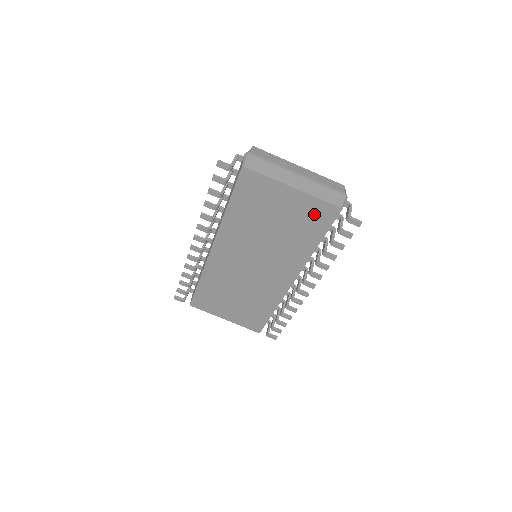
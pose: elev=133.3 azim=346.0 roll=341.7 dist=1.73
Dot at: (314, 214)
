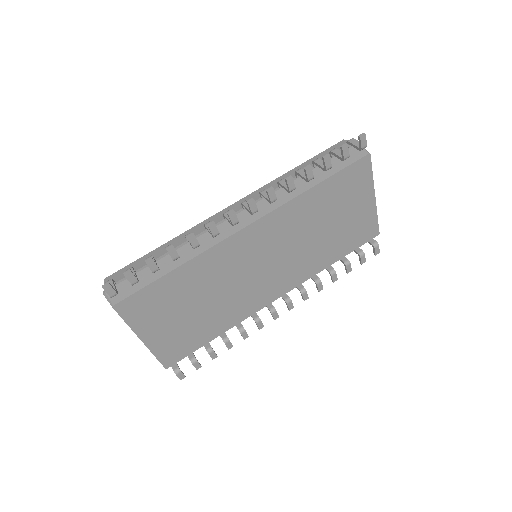
Dot at: (362, 230)
